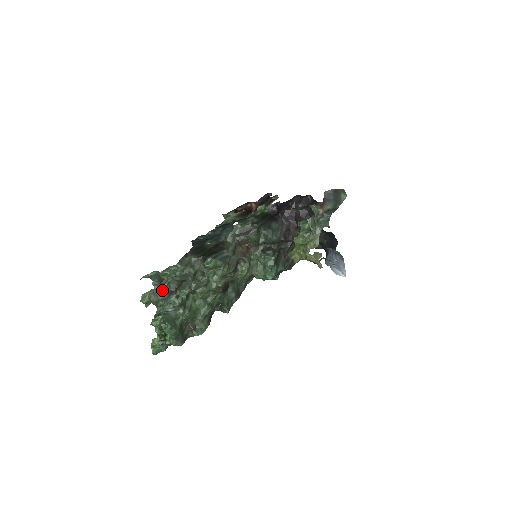
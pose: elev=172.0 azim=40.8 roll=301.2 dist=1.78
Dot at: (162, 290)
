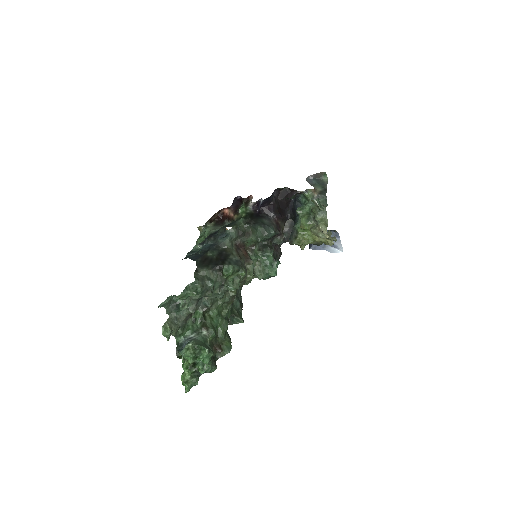
Dot at: (178, 317)
